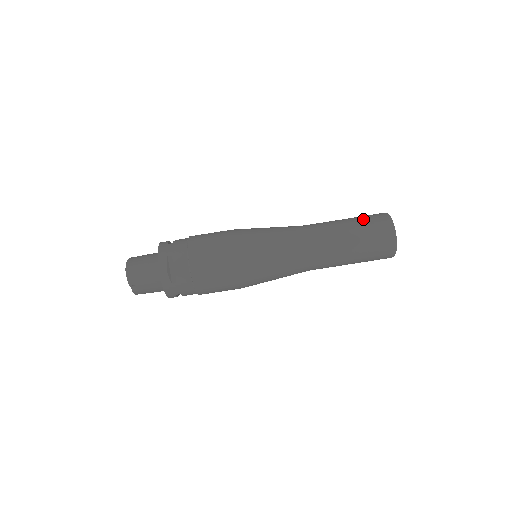
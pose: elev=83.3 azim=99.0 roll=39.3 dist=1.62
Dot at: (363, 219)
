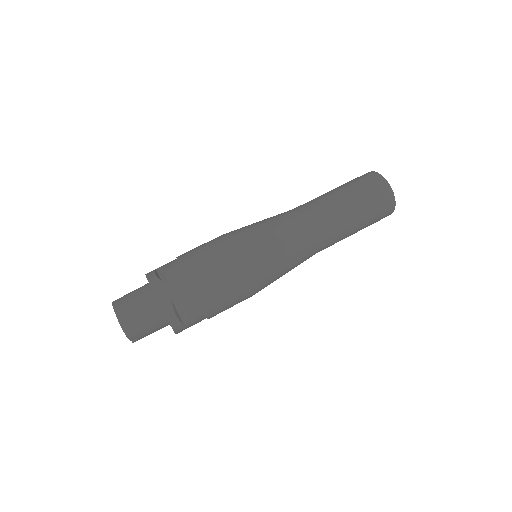
Dot at: (361, 189)
